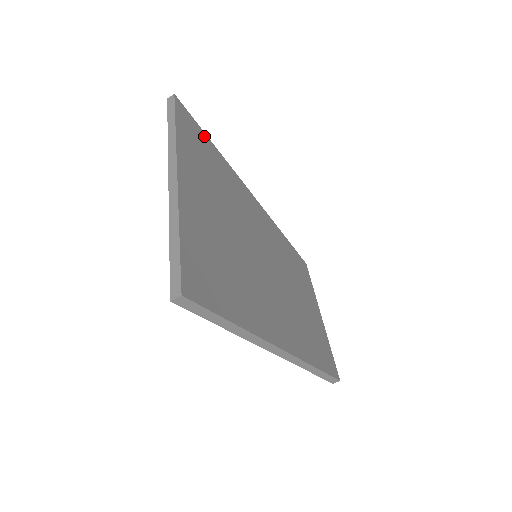
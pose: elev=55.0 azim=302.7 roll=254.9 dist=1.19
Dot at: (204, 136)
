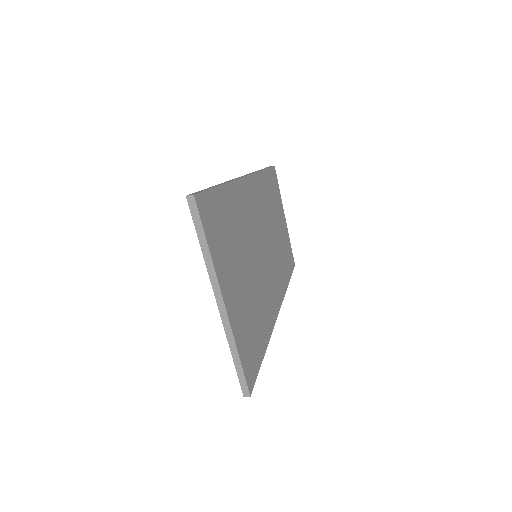
Dot at: (216, 195)
